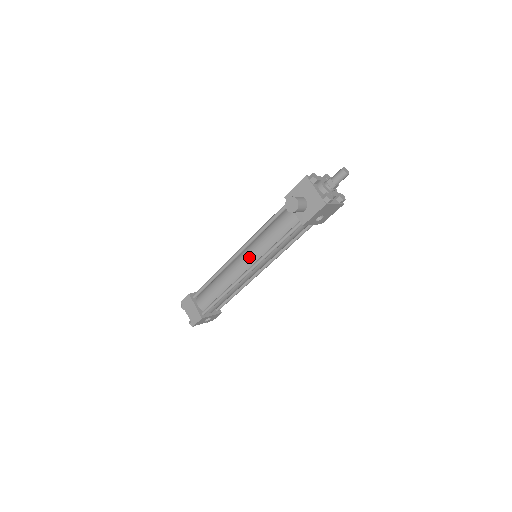
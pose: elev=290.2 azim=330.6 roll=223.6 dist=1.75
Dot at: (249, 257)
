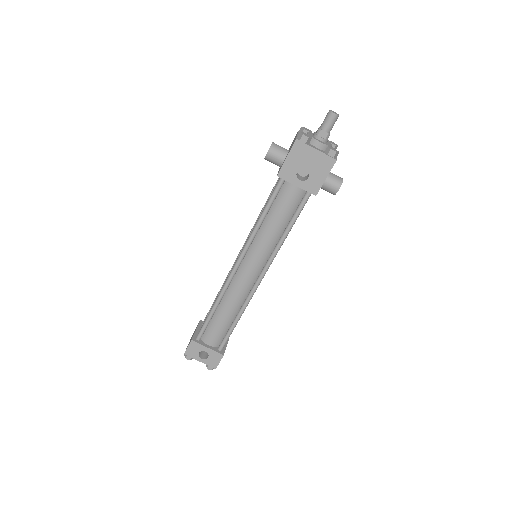
Dot at: occluded
